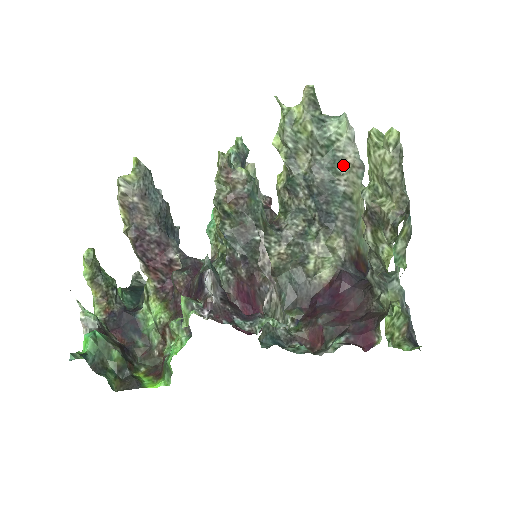
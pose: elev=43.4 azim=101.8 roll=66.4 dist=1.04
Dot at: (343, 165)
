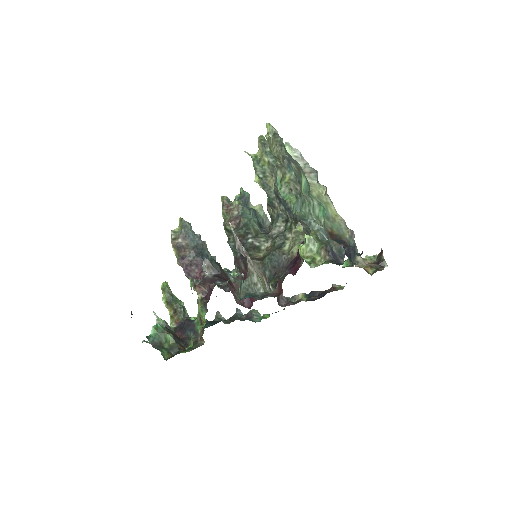
Dot at: occluded
